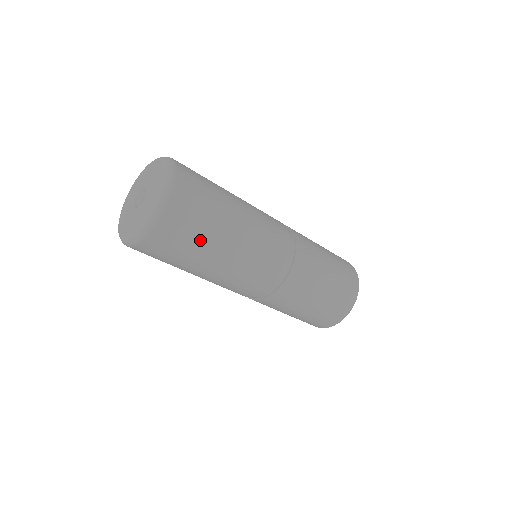
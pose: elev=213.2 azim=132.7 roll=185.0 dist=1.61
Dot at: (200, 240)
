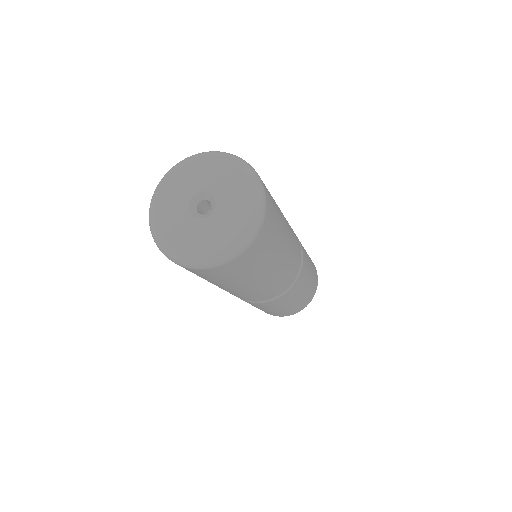
Dot at: (218, 281)
